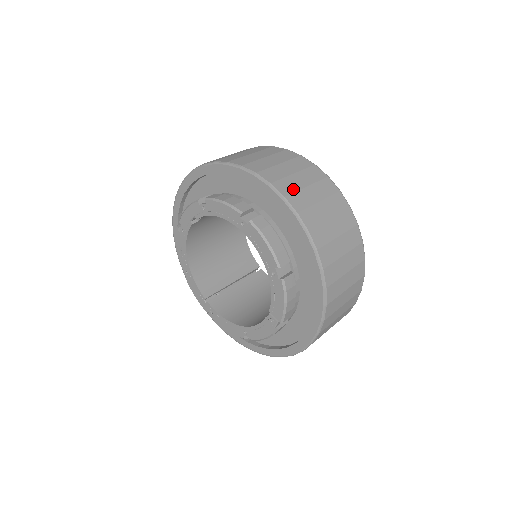
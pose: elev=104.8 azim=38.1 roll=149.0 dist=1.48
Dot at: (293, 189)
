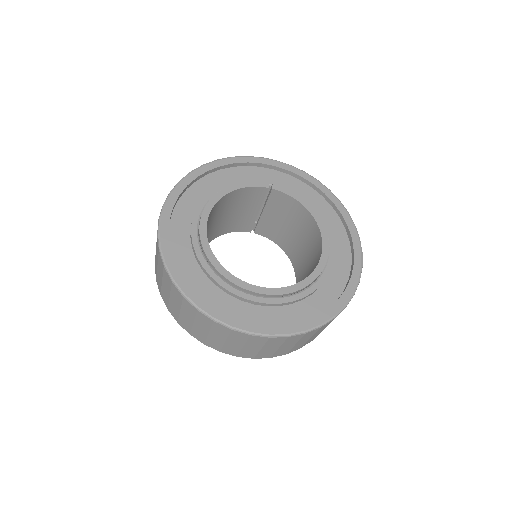
Dot at: (236, 351)
